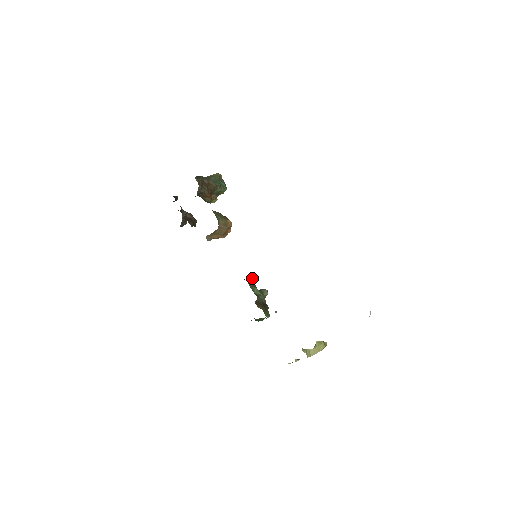
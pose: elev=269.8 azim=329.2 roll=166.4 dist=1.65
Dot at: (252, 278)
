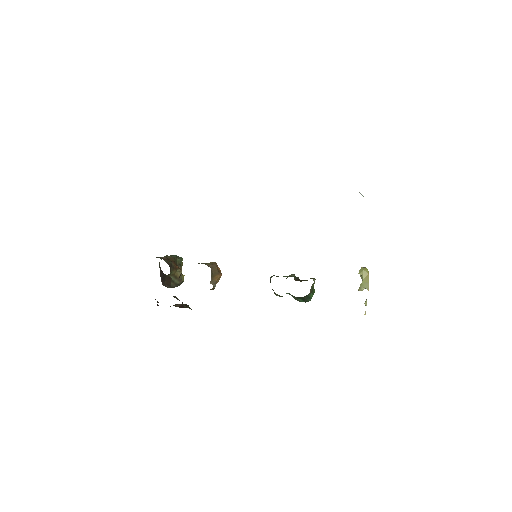
Dot at: (272, 276)
